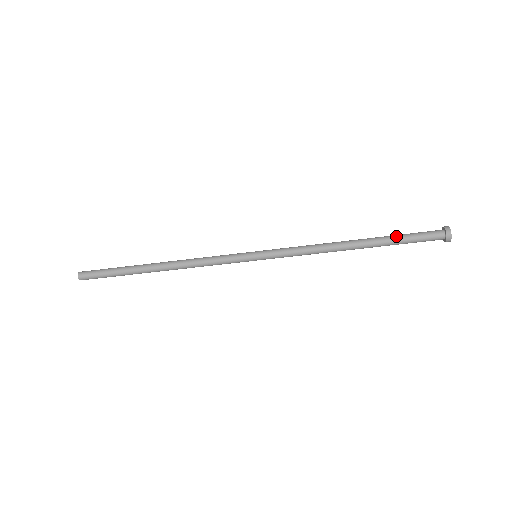
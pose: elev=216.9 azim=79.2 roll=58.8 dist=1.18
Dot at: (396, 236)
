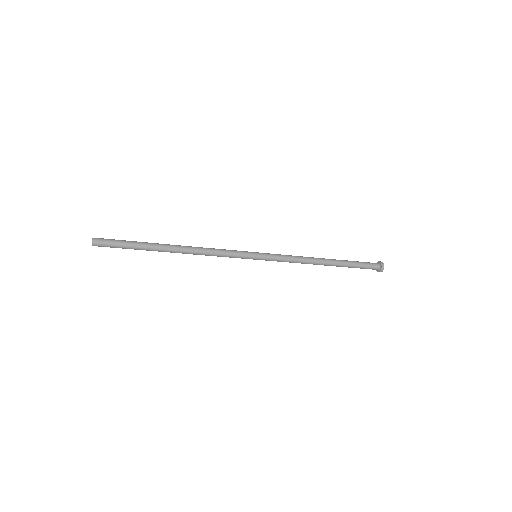
Dot at: (353, 266)
